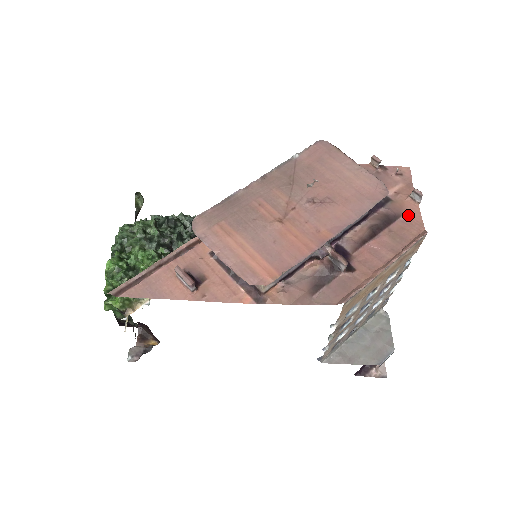
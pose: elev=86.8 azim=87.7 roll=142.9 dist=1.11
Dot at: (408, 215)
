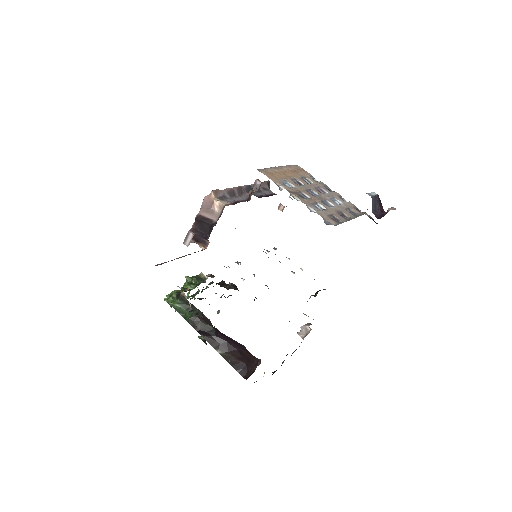
Dot at: occluded
